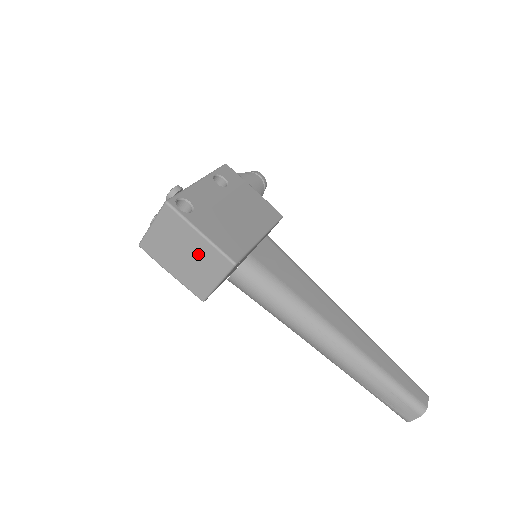
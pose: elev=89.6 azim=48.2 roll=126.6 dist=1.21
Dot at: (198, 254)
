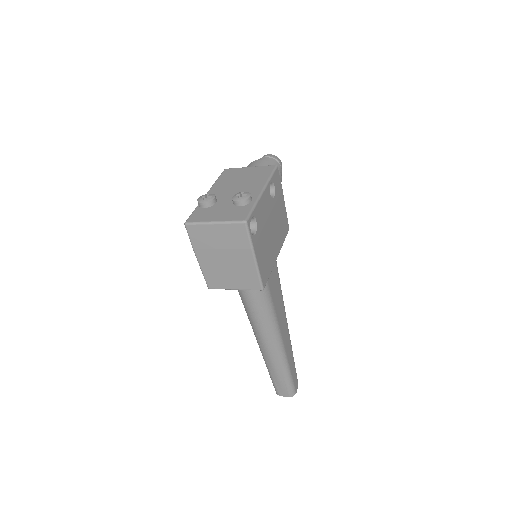
Dot at: (238, 266)
